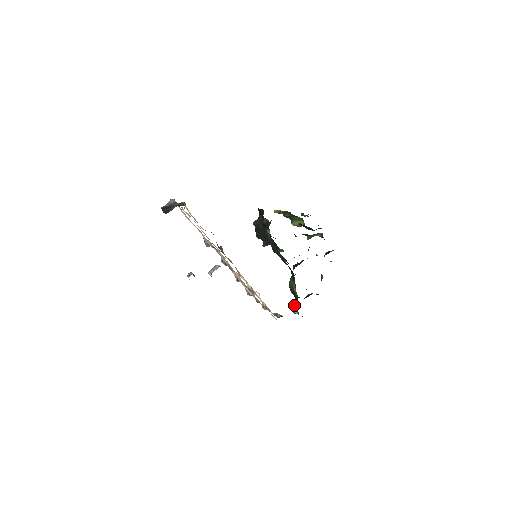
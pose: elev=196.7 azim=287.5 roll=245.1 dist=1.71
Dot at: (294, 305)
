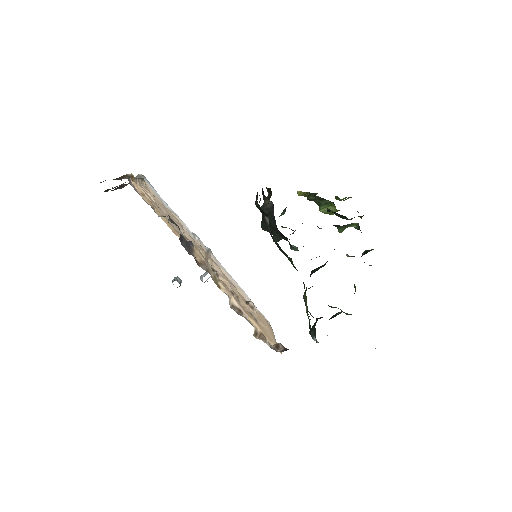
Dot at: (313, 329)
